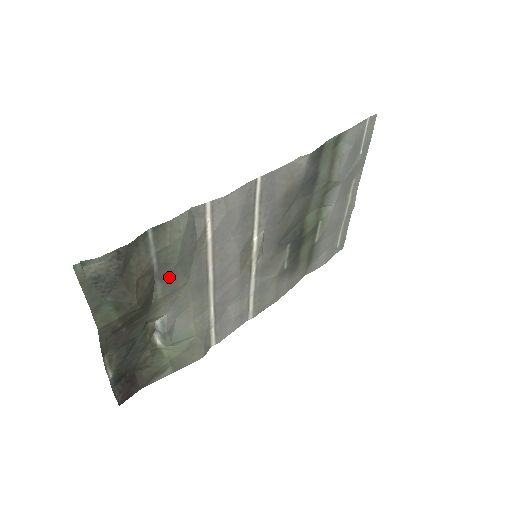
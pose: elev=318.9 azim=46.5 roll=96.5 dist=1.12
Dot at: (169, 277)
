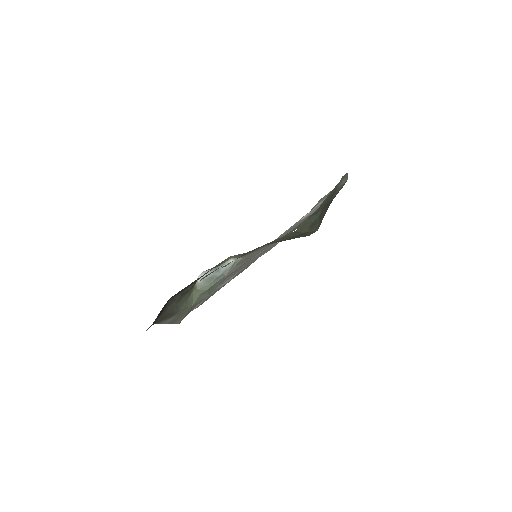
Dot at: occluded
